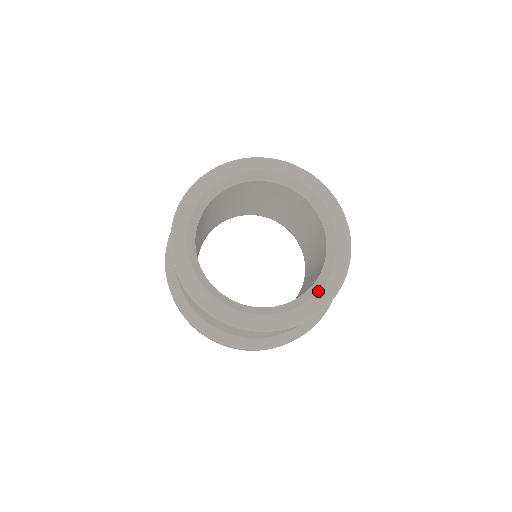
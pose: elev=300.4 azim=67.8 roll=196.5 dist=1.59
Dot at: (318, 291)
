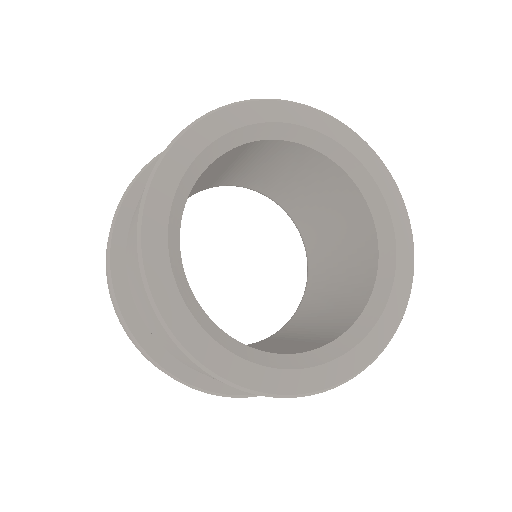
Dot at: (369, 332)
